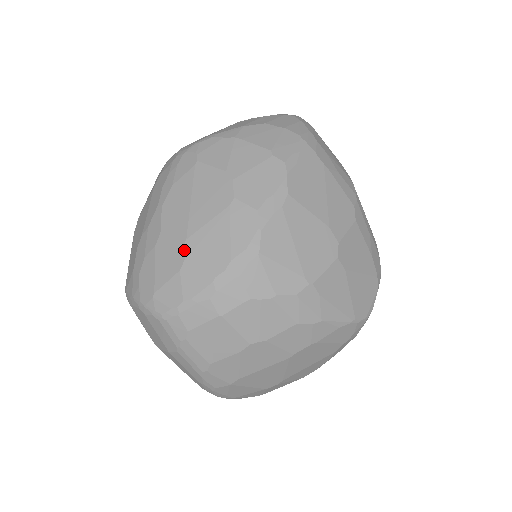
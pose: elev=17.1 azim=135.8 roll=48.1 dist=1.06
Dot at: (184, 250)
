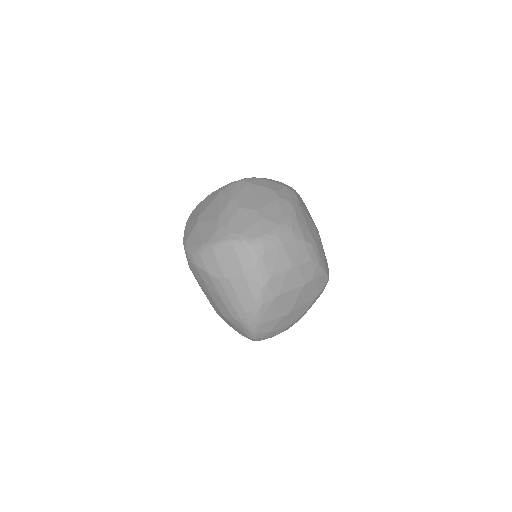
Dot at: (259, 213)
